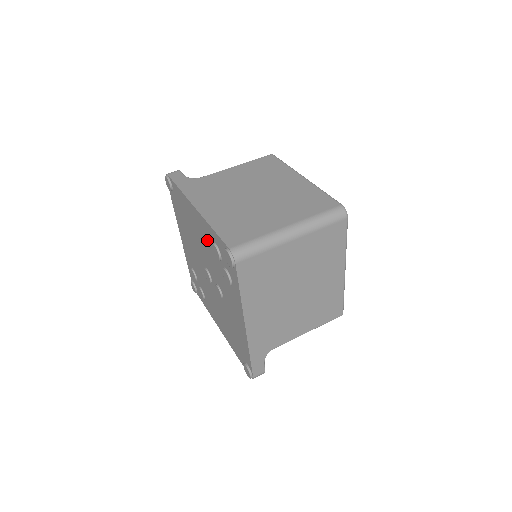
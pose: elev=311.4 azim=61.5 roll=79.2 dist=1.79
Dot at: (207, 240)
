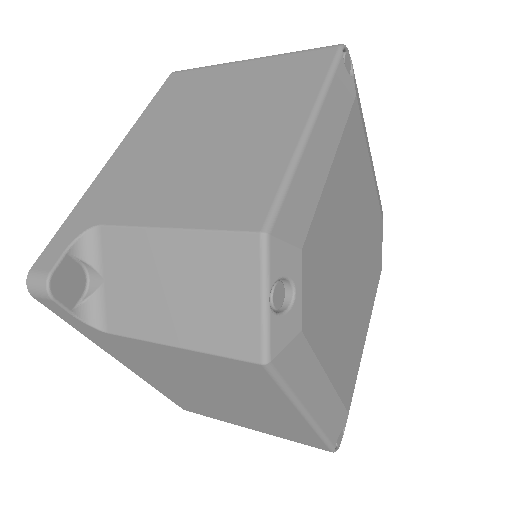
Dot at: occluded
